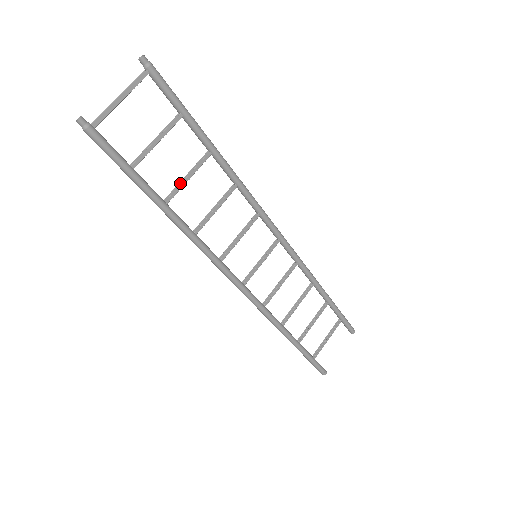
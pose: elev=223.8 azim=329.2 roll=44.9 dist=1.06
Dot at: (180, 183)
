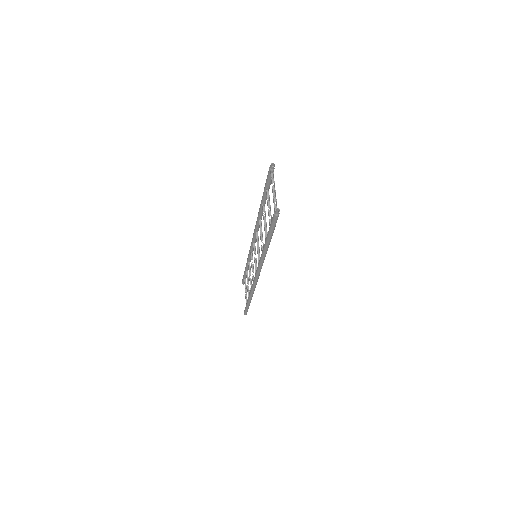
Dot at: (264, 228)
